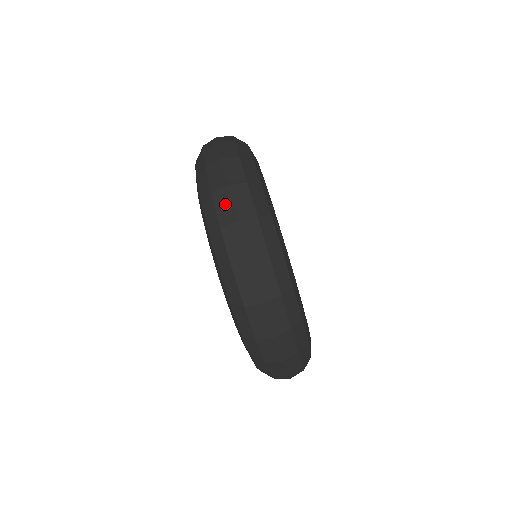
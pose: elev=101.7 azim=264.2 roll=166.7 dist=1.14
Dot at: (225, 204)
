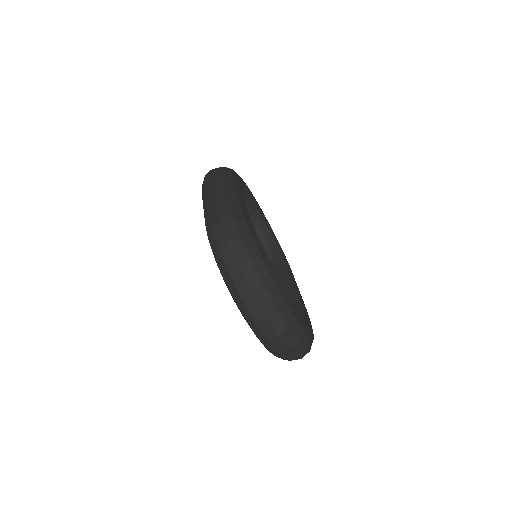
Dot at: (253, 305)
